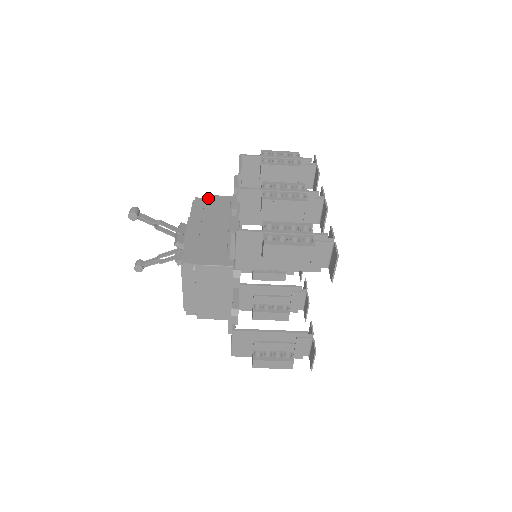
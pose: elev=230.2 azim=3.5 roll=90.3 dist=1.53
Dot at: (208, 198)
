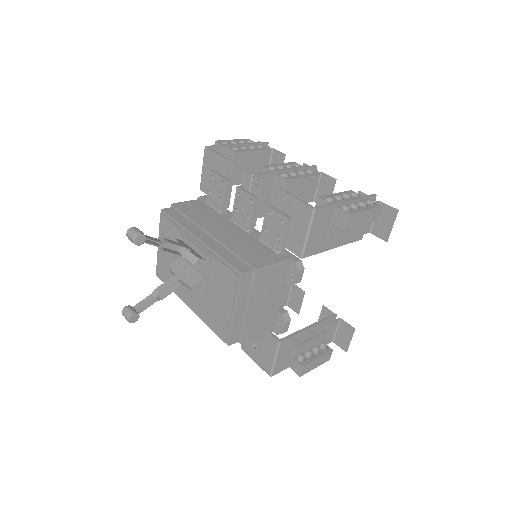
Dot at: (178, 206)
